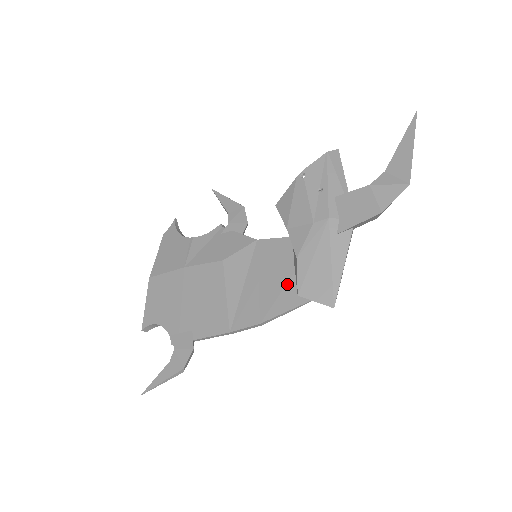
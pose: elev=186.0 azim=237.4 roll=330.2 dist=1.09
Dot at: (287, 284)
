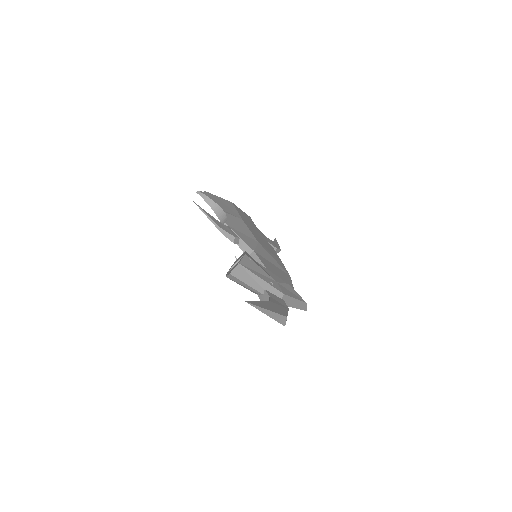
Dot at: occluded
